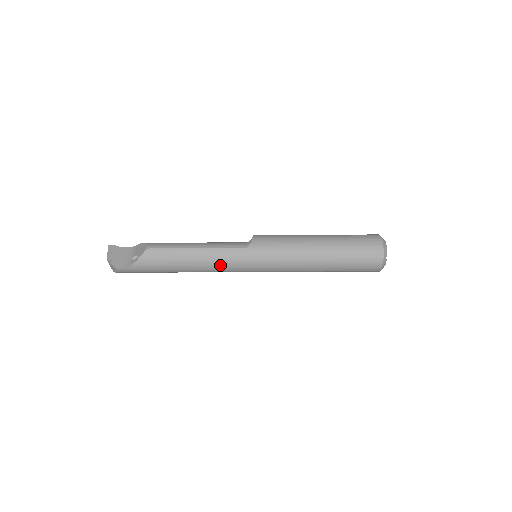
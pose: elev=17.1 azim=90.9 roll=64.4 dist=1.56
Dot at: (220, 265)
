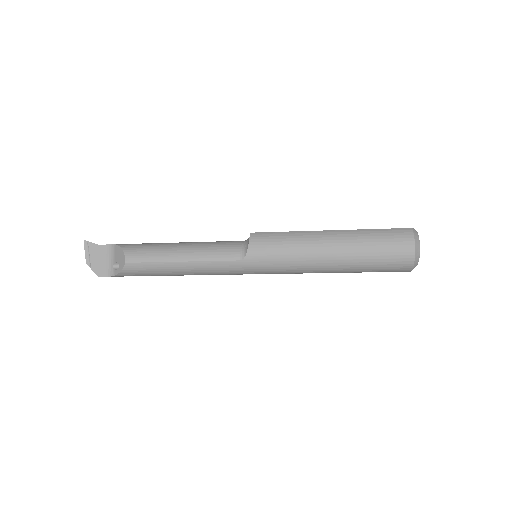
Dot at: (214, 274)
